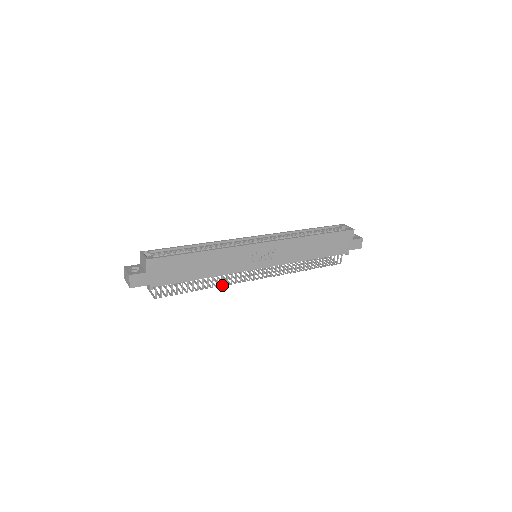
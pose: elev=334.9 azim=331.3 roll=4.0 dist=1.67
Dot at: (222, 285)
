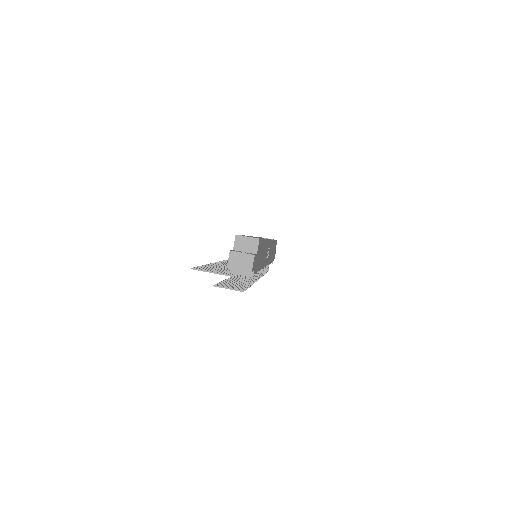
Dot at: occluded
